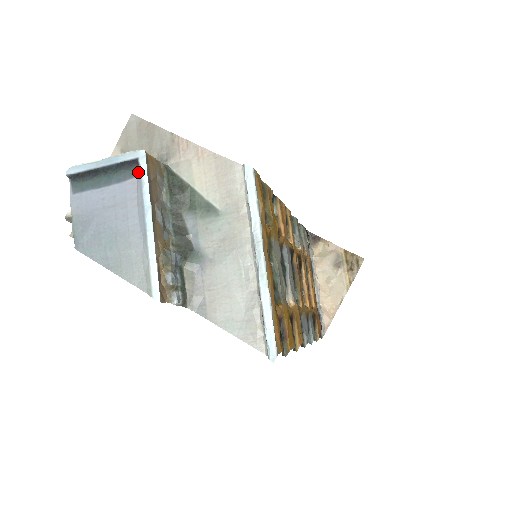
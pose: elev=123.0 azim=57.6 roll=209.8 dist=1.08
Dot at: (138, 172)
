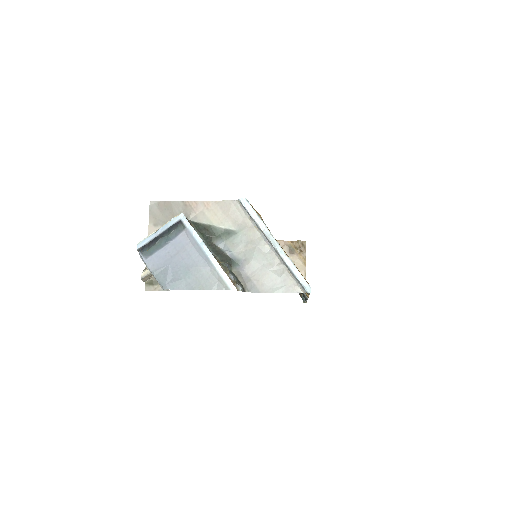
Dot at: (184, 227)
